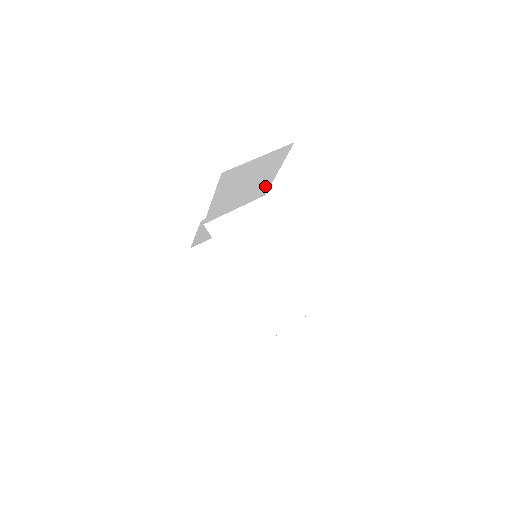
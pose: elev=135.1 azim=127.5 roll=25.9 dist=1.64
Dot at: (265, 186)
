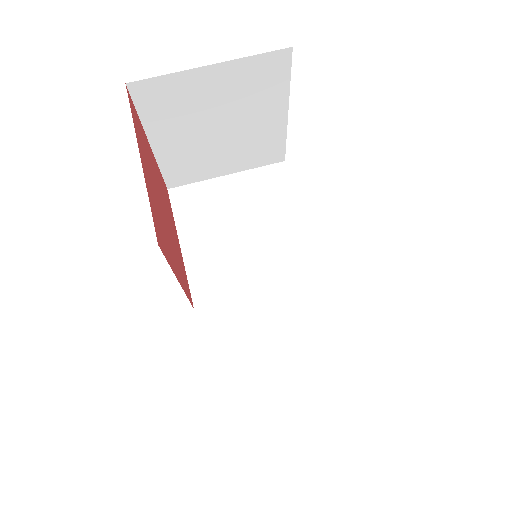
Dot at: (273, 141)
